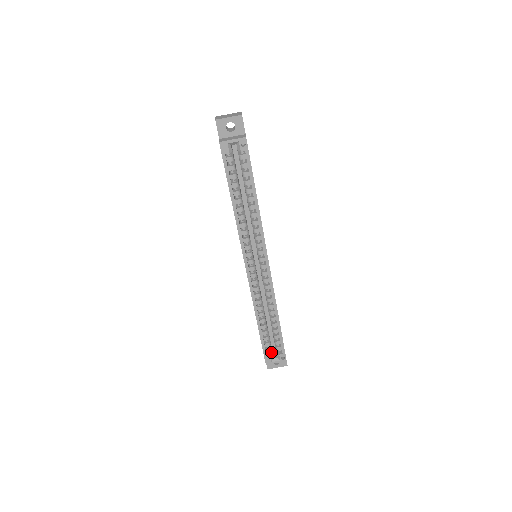
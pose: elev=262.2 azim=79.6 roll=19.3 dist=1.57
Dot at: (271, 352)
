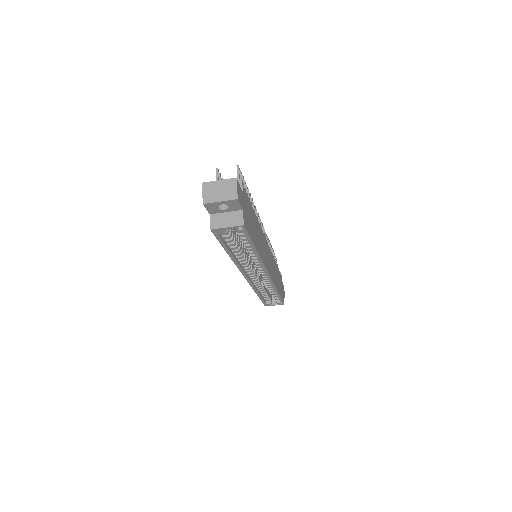
Dot at: (270, 299)
